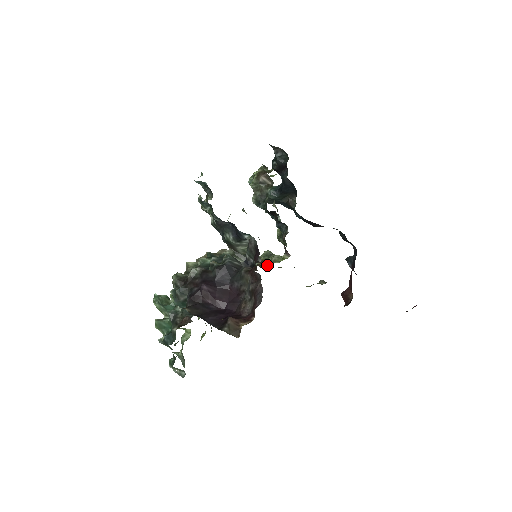
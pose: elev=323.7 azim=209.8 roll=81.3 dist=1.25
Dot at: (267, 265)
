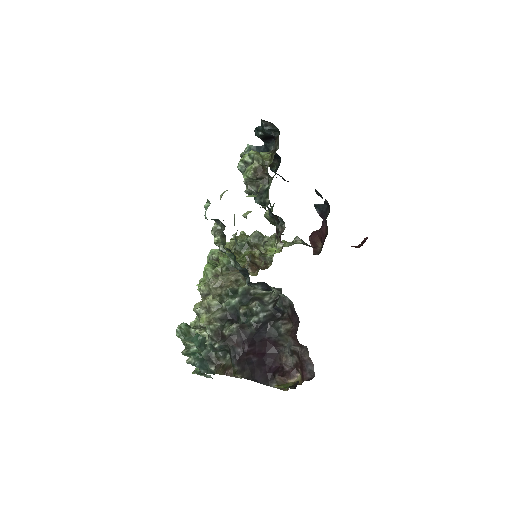
Dot at: (265, 260)
